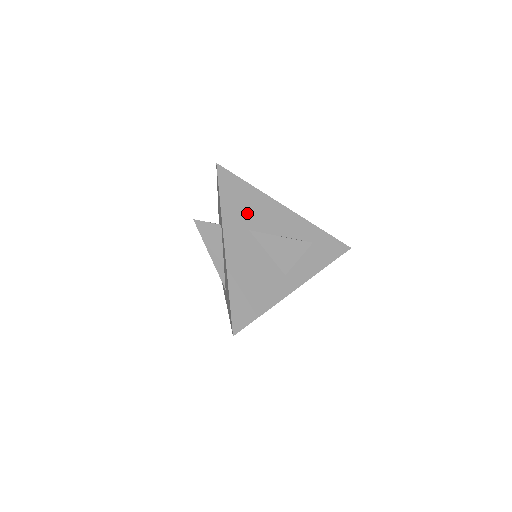
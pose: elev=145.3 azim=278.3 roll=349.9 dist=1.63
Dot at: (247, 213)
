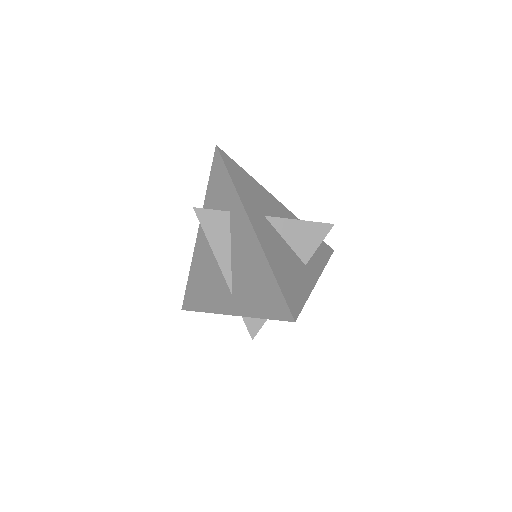
Dot at: (256, 199)
